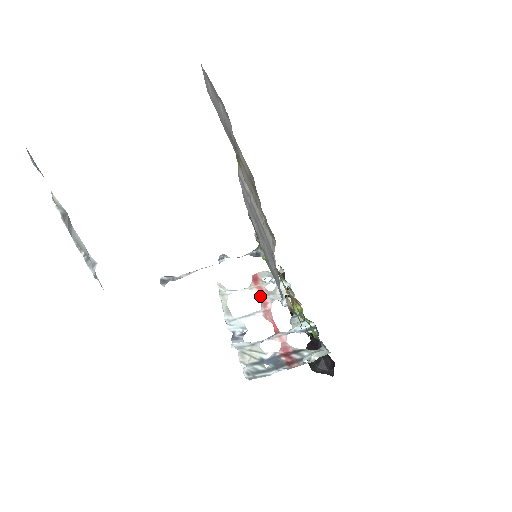
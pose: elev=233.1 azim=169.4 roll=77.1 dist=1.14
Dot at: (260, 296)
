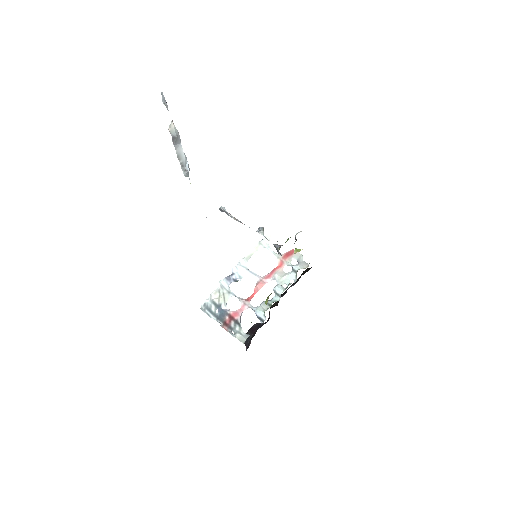
Dot at: (274, 268)
